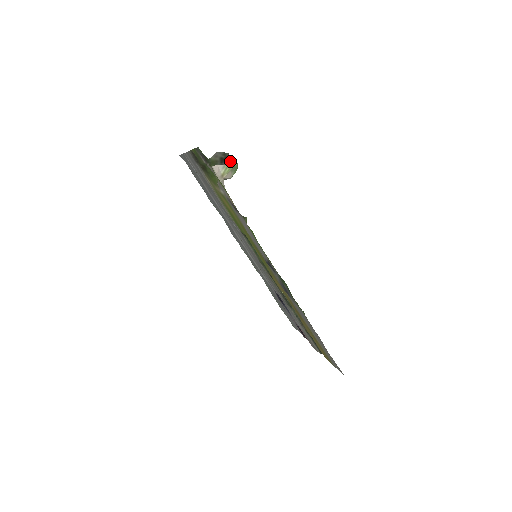
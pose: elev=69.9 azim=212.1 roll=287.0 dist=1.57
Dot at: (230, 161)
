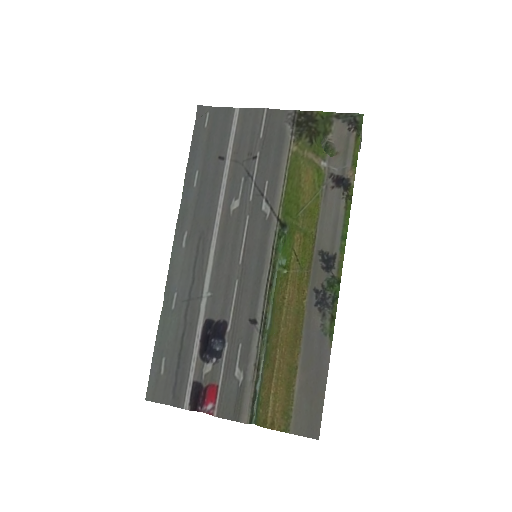
Dot at: occluded
